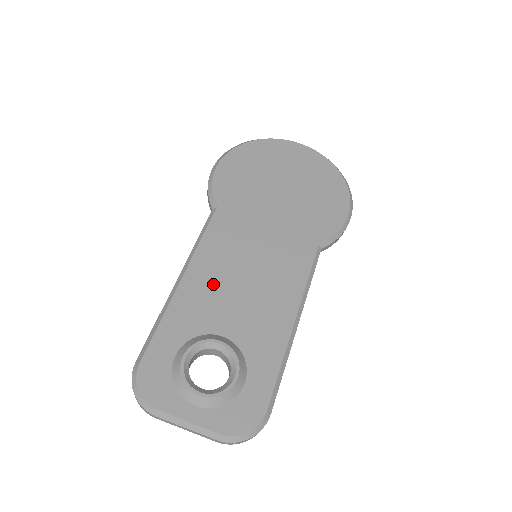
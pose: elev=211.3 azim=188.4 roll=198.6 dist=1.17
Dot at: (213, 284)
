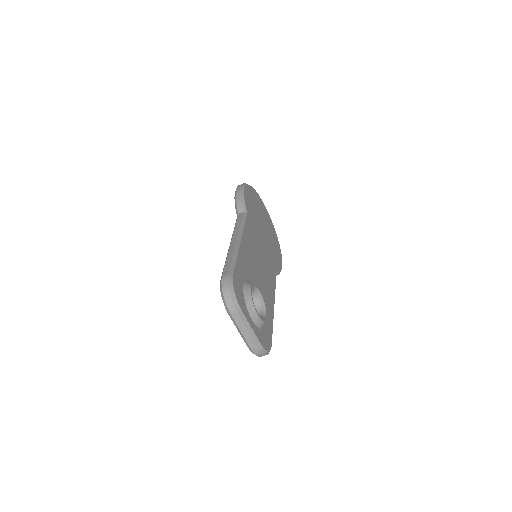
Dot at: (250, 256)
